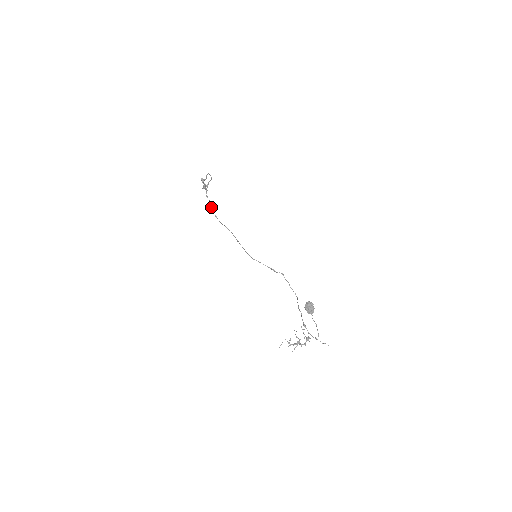
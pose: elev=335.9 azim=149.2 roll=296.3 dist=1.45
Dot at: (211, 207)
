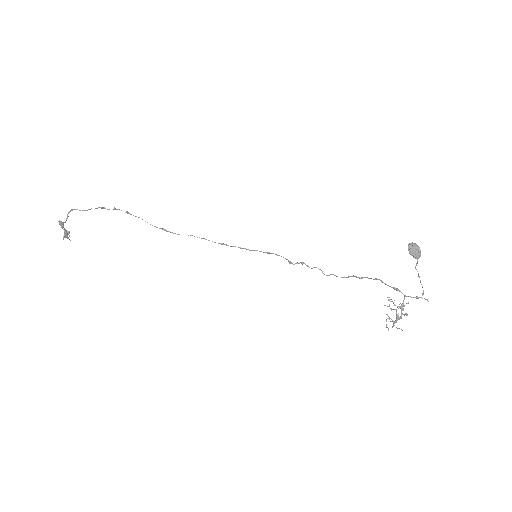
Dot at: occluded
